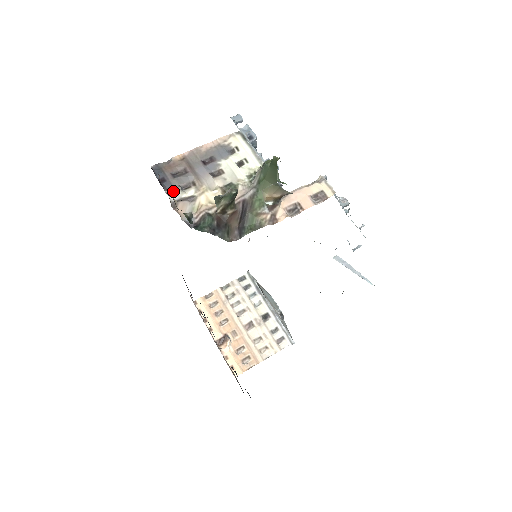
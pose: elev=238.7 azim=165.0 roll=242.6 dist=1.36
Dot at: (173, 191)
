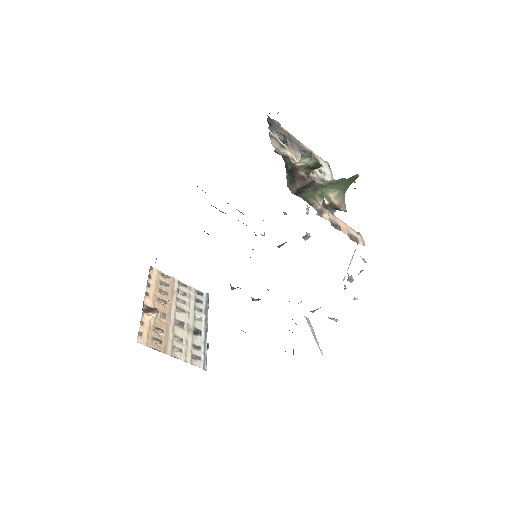
Dot at: (274, 132)
